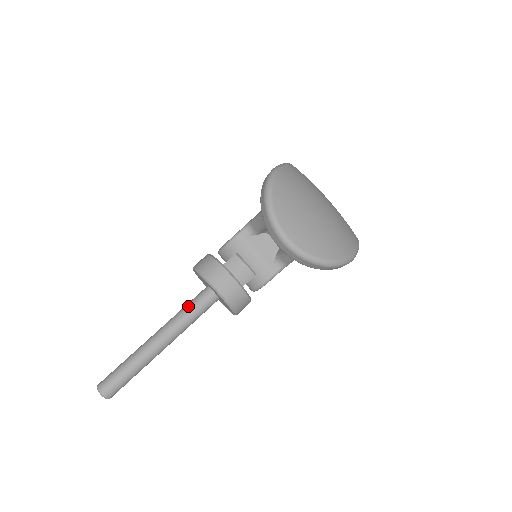
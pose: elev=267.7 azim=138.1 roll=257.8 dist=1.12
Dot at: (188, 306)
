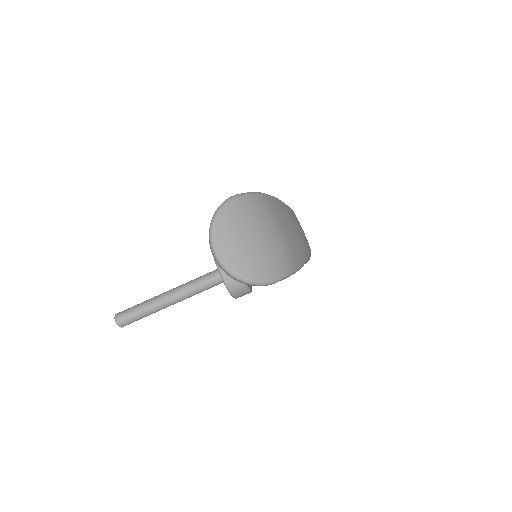
Dot at: (199, 278)
